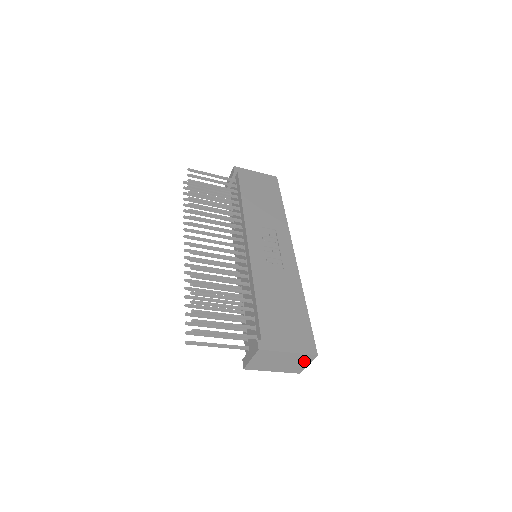
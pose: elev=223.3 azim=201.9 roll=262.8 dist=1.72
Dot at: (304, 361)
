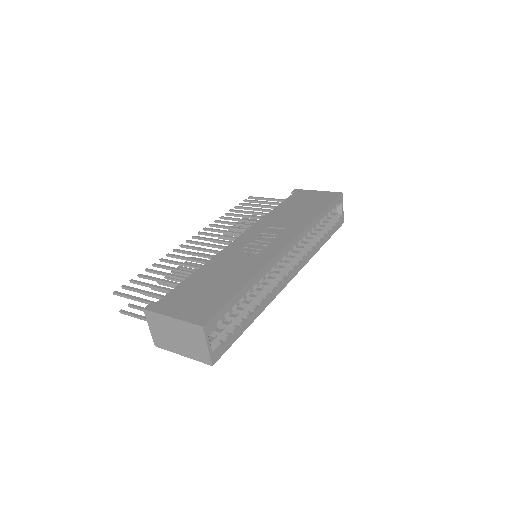
Dot at: (198, 338)
